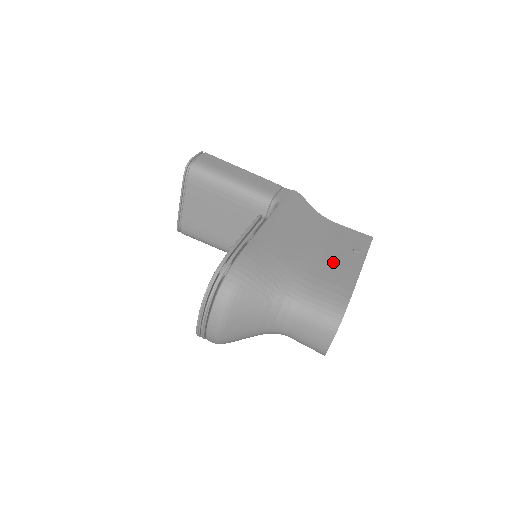
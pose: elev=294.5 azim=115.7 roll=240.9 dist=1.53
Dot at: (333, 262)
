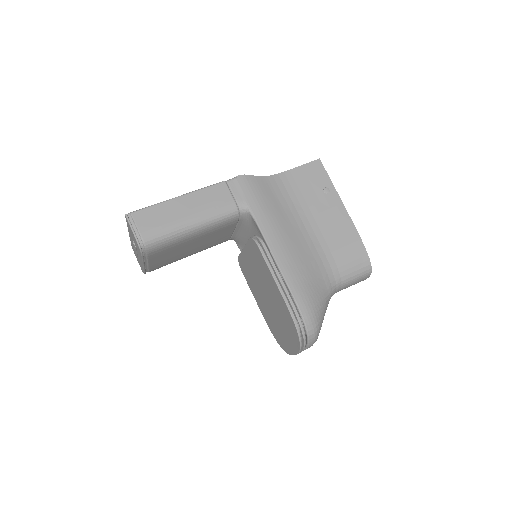
Dot at: (327, 223)
